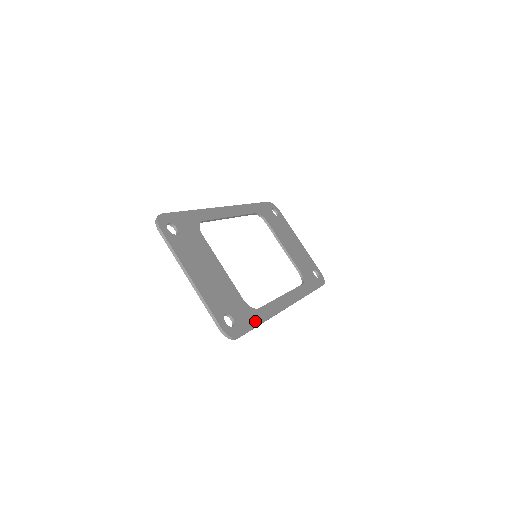
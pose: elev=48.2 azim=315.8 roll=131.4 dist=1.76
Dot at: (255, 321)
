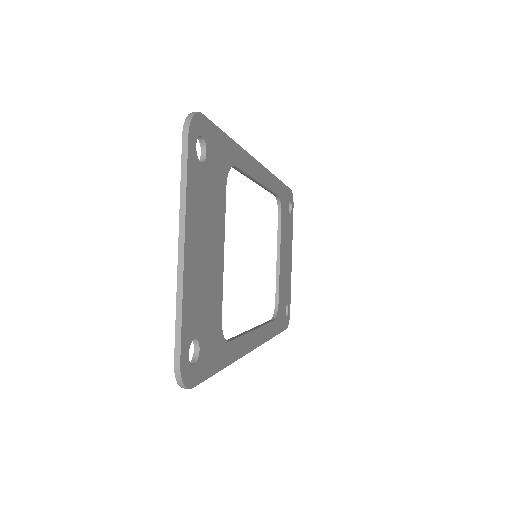
Dot at: (219, 362)
